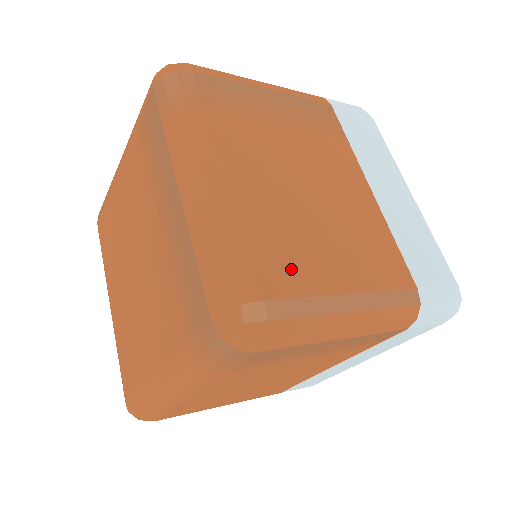
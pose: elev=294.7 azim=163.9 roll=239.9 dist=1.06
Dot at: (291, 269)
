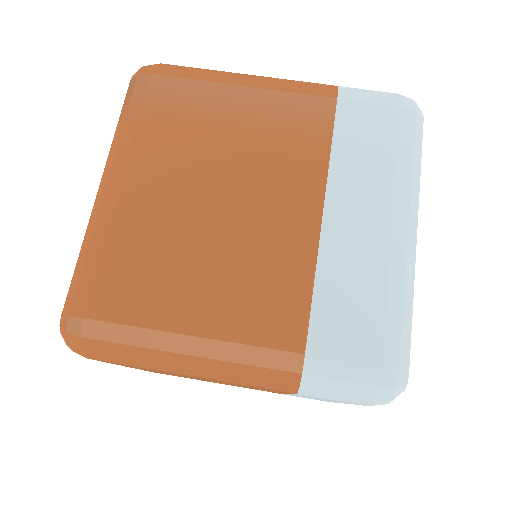
Dot at: (134, 295)
